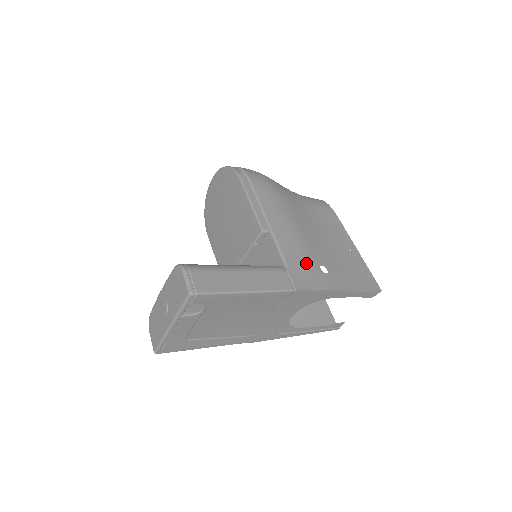
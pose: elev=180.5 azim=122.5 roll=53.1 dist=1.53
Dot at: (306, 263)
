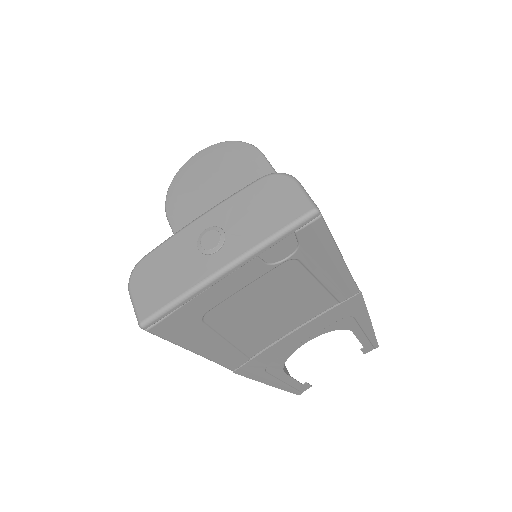
Dot at: occluded
